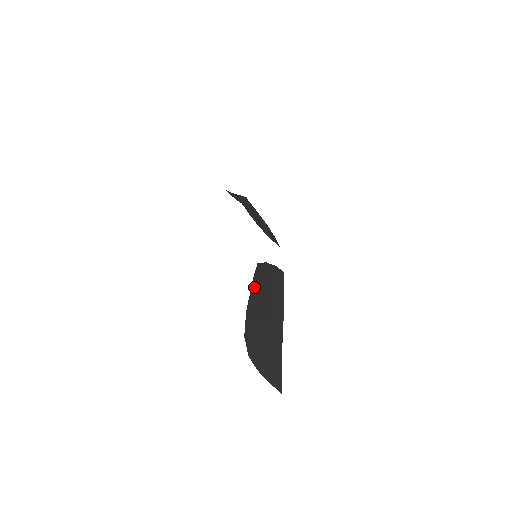
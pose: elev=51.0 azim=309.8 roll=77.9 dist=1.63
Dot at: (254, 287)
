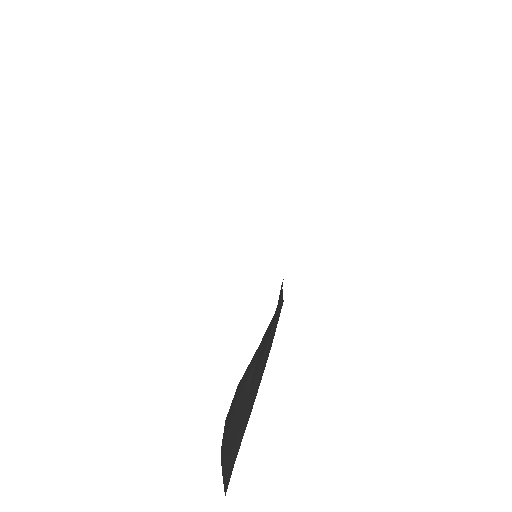
Dot at: occluded
